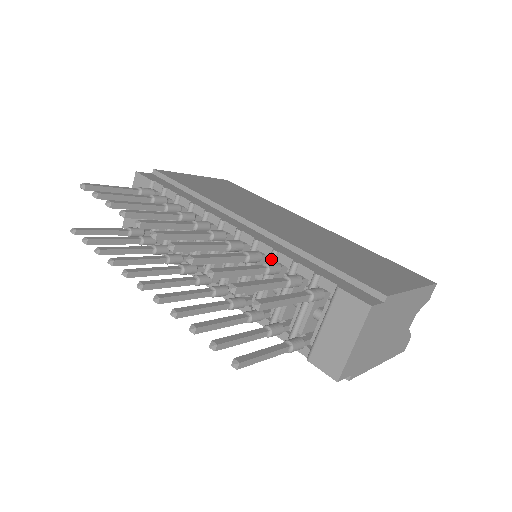
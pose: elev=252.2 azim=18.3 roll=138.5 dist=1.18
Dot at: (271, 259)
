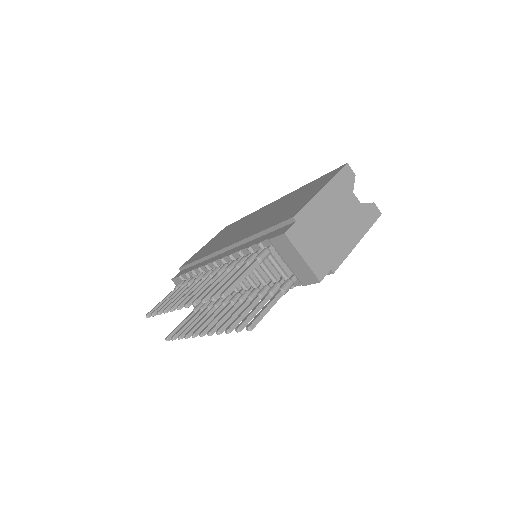
Dot at: occluded
